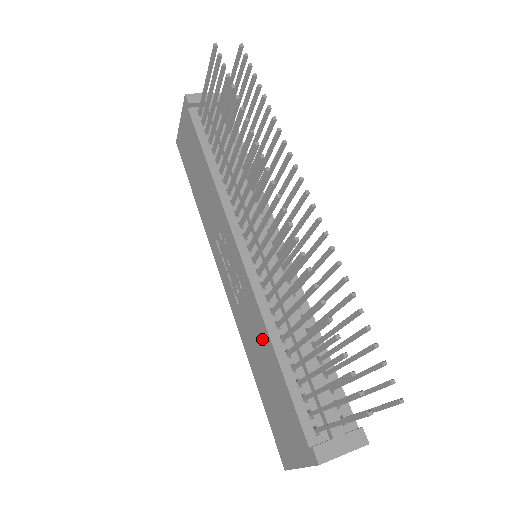
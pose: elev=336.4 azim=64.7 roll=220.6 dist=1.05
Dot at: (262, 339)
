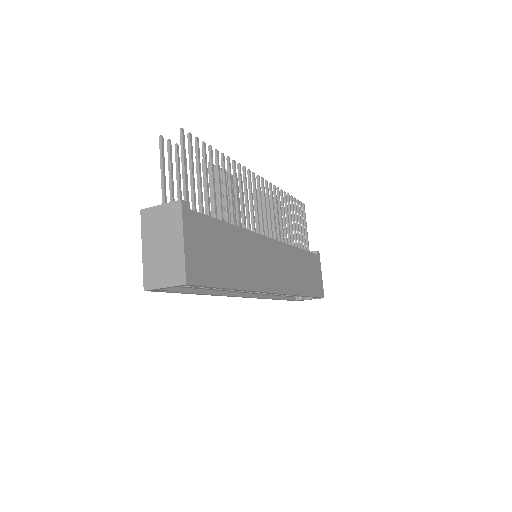
Dot at: occluded
